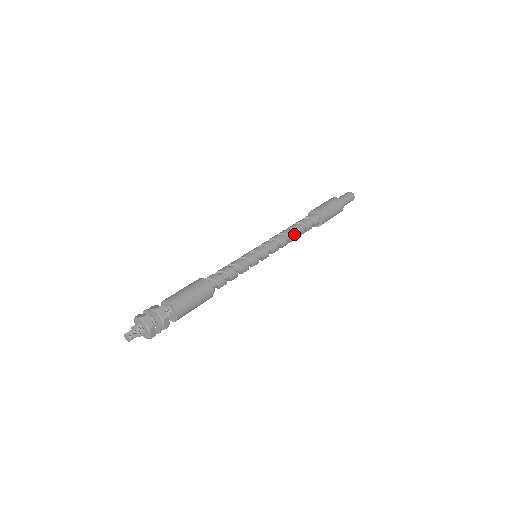
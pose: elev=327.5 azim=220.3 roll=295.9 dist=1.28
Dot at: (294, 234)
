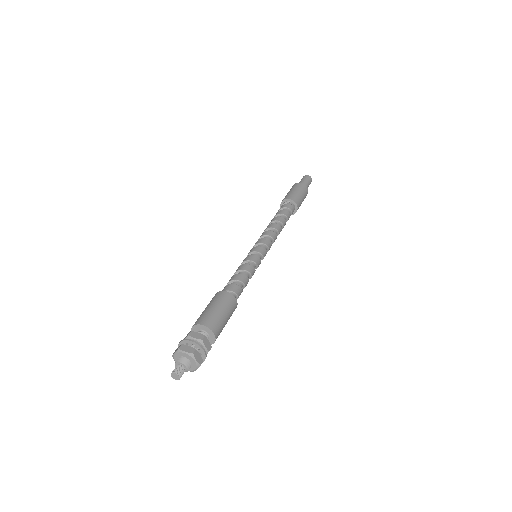
Dot at: (281, 229)
